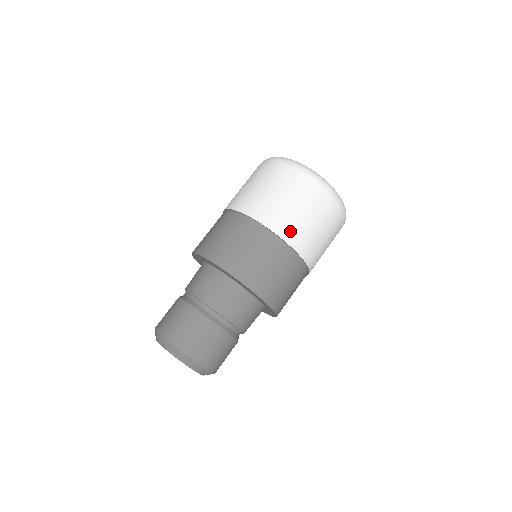
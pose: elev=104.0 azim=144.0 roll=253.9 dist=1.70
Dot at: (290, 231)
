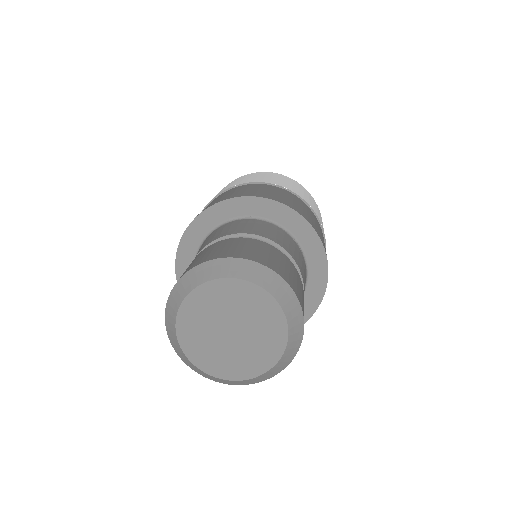
Dot at: occluded
